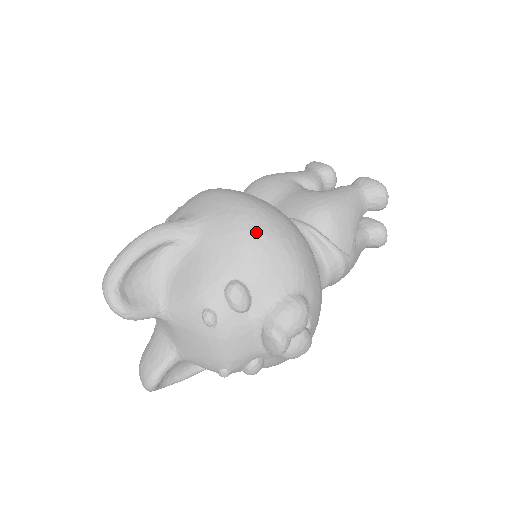
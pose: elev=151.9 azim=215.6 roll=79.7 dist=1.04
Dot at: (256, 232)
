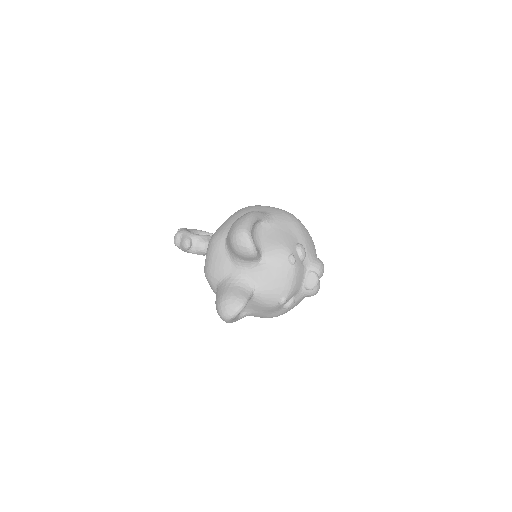
Dot at: (301, 224)
